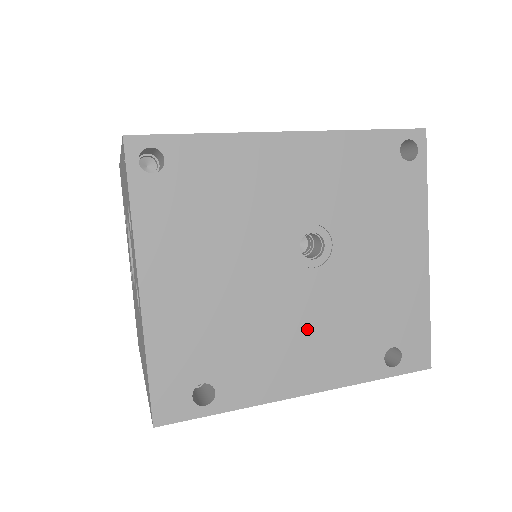
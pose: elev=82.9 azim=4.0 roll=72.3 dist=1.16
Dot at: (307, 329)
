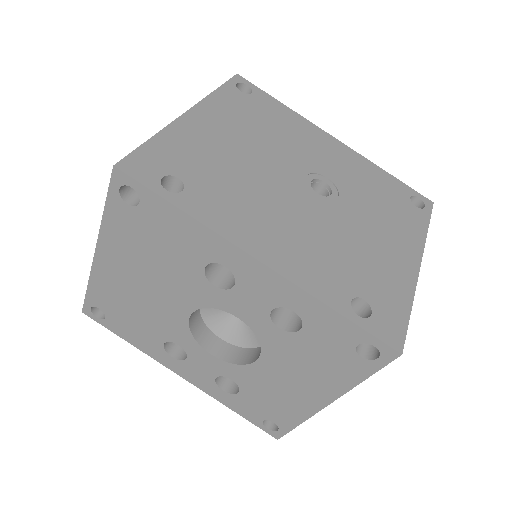
Dot at: (289, 221)
